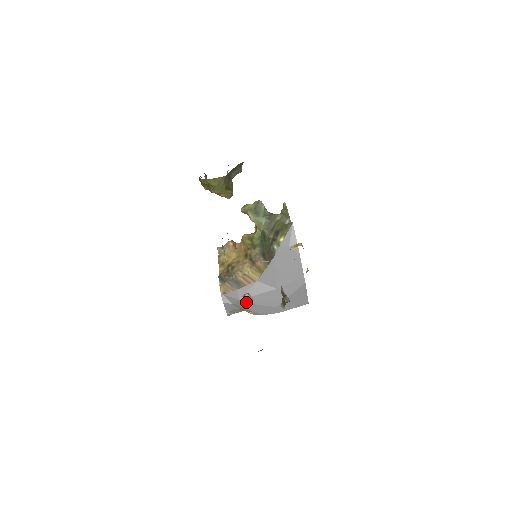
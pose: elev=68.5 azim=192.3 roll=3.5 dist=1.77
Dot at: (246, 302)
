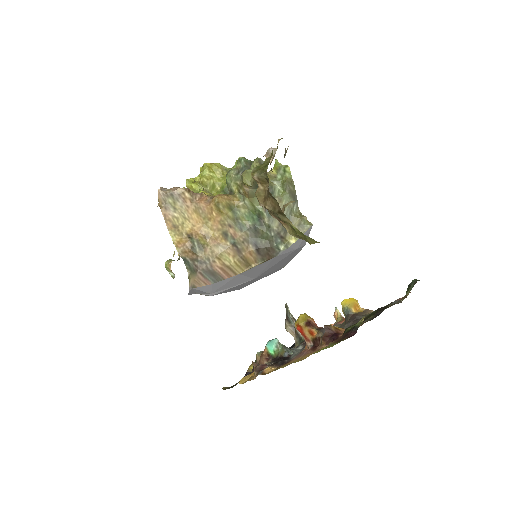
Dot at: (217, 294)
